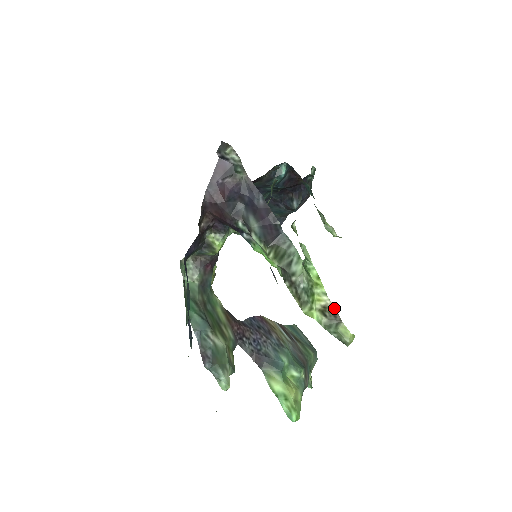
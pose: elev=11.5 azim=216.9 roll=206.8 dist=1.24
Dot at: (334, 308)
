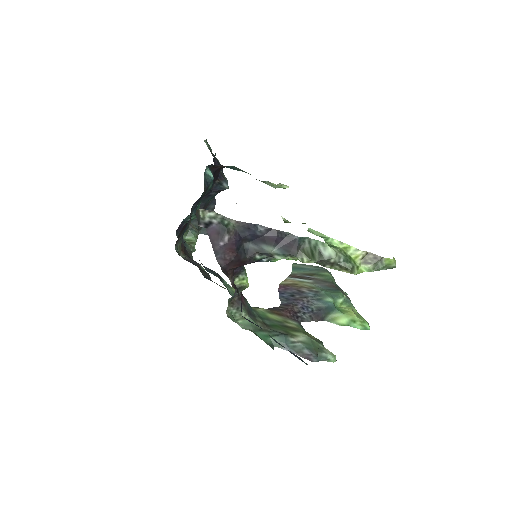
Dot at: (370, 253)
